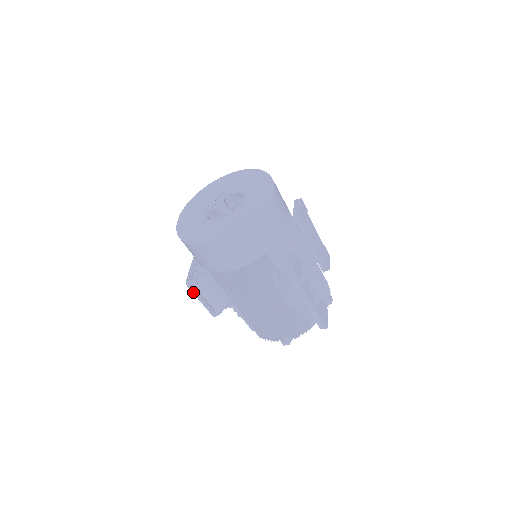
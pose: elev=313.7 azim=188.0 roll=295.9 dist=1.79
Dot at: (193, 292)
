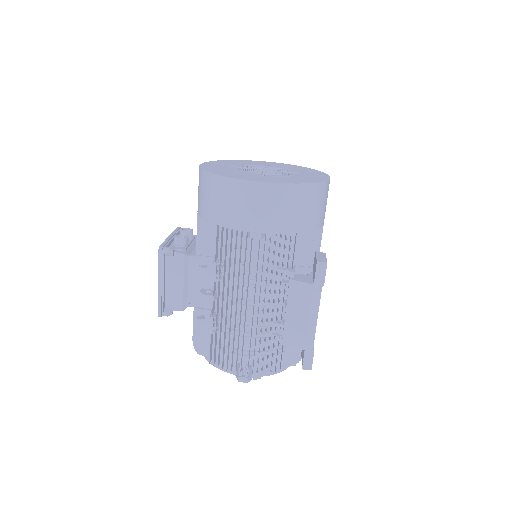
Dot at: (159, 265)
